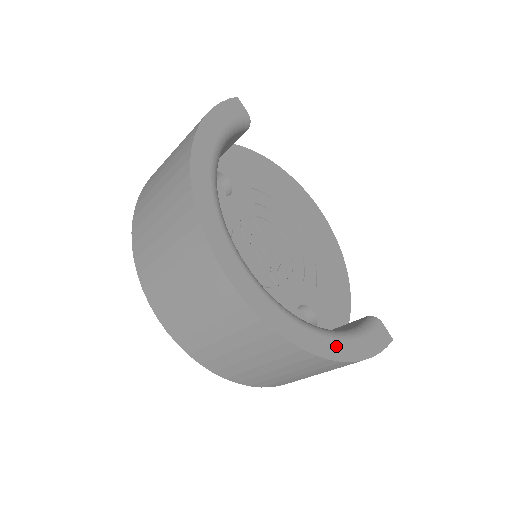
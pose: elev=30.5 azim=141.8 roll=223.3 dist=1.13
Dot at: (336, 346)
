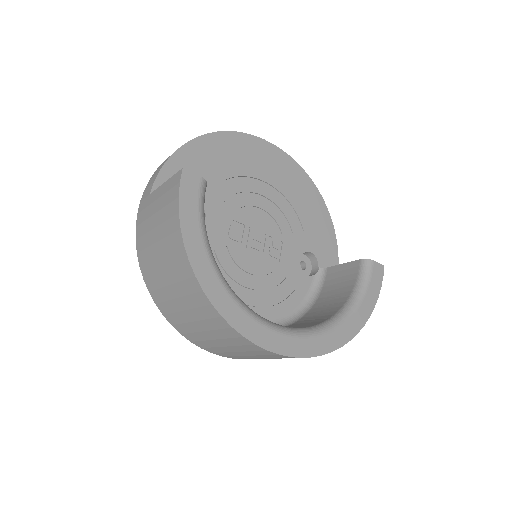
Dot at: (357, 319)
